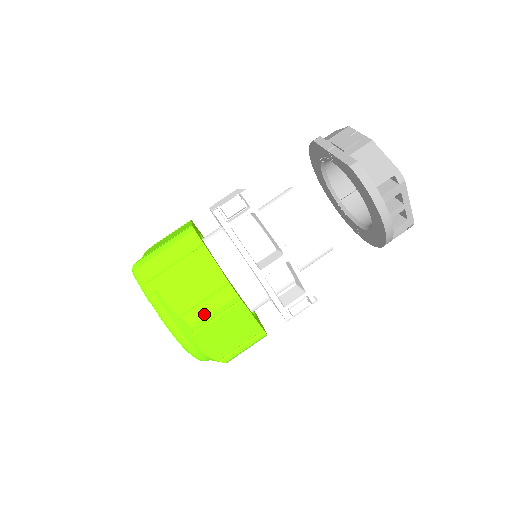
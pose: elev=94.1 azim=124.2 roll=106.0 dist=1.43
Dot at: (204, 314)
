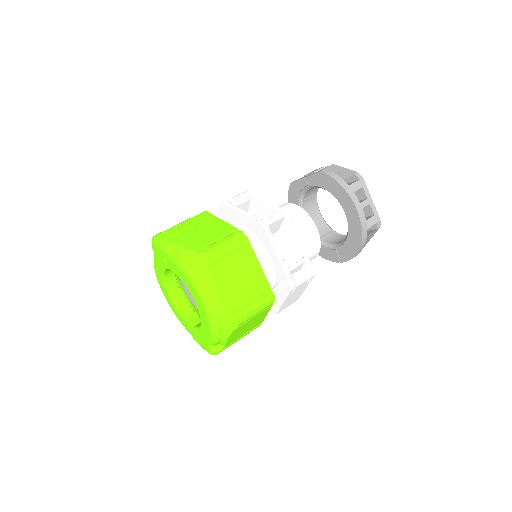
Dot at: (219, 249)
